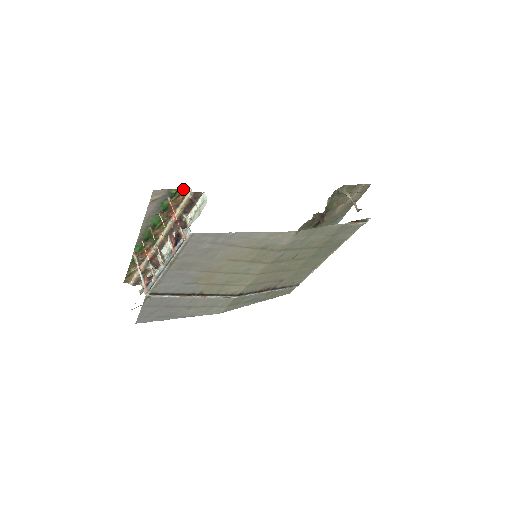
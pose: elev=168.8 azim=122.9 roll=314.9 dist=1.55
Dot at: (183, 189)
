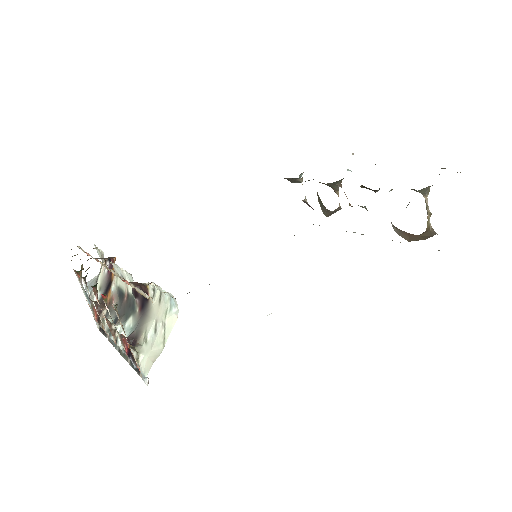
Dot at: occluded
